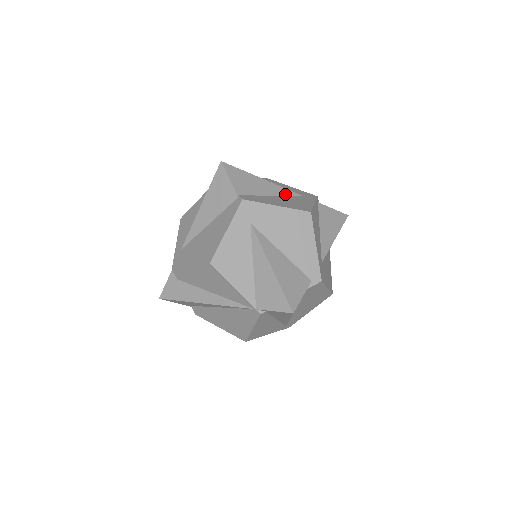
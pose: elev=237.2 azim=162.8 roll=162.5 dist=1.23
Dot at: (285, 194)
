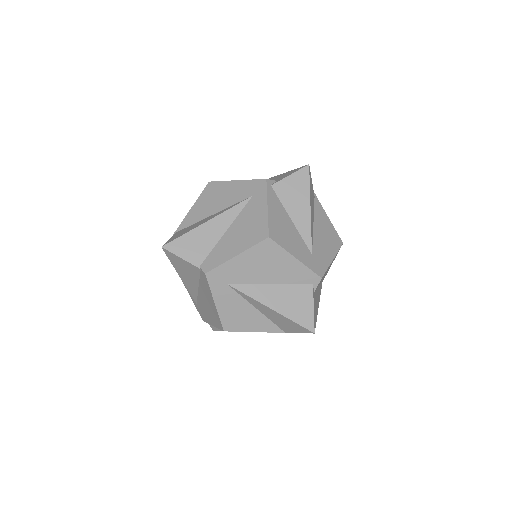
Dot at: (236, 214)
